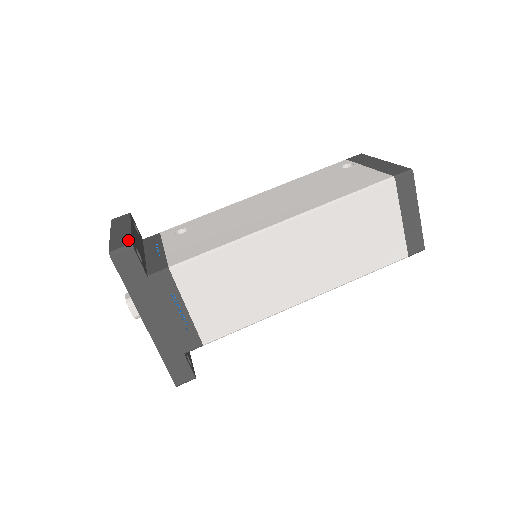
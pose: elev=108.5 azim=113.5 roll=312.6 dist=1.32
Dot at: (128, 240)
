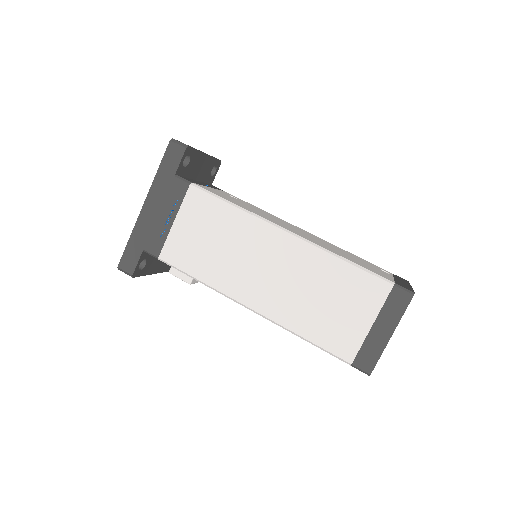
Dot at: occluded
